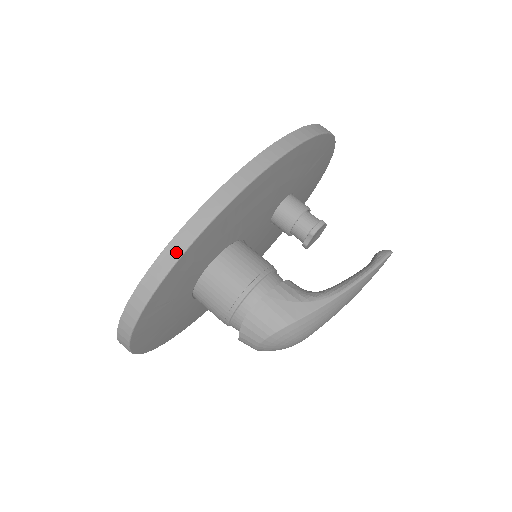
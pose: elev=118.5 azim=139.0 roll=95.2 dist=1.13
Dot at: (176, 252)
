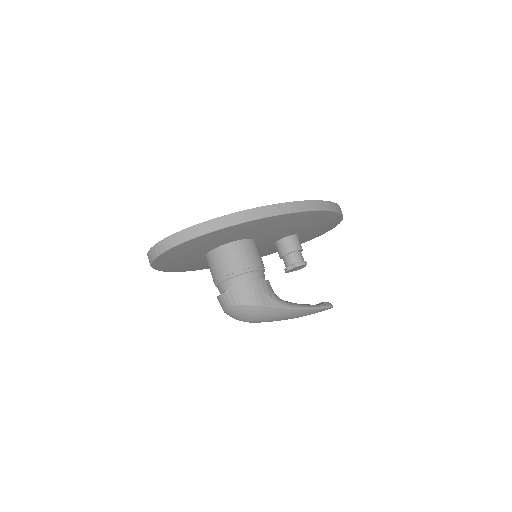
Dot at: (231, 221)
